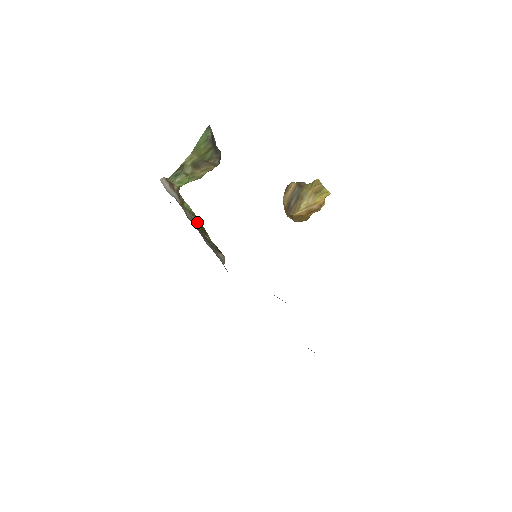
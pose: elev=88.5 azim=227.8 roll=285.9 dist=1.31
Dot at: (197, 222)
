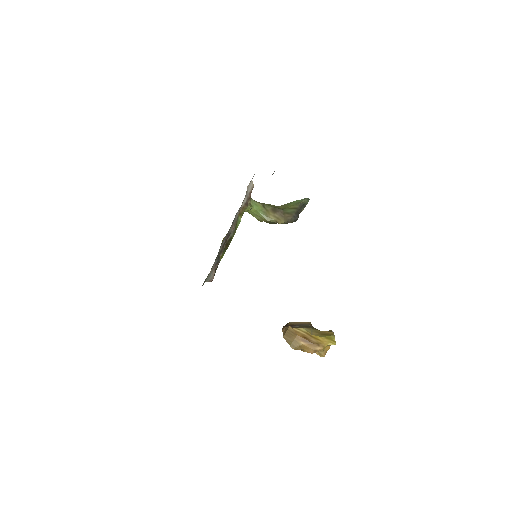
Dot at: (232, 233)
